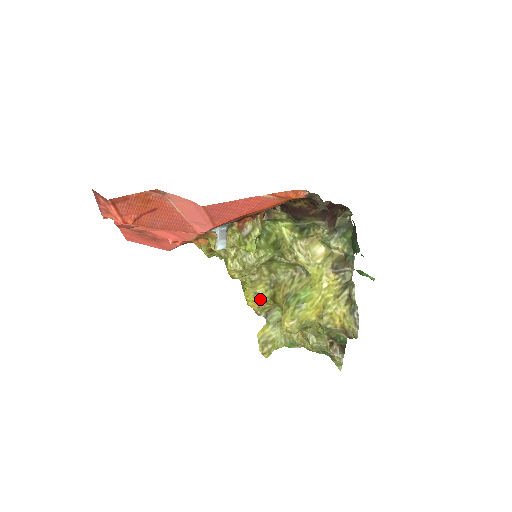
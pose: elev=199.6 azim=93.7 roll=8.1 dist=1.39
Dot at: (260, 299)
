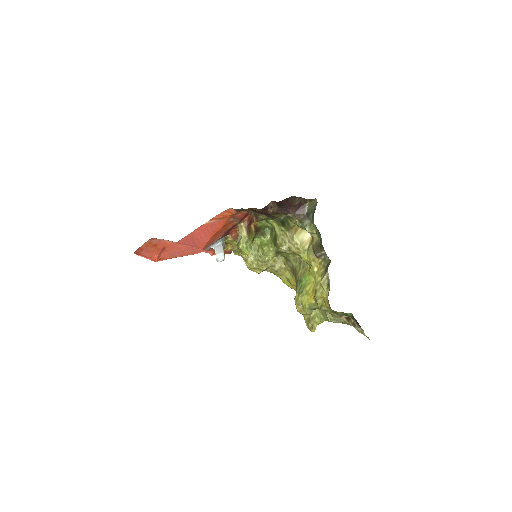
Dot at: (292, 283)
